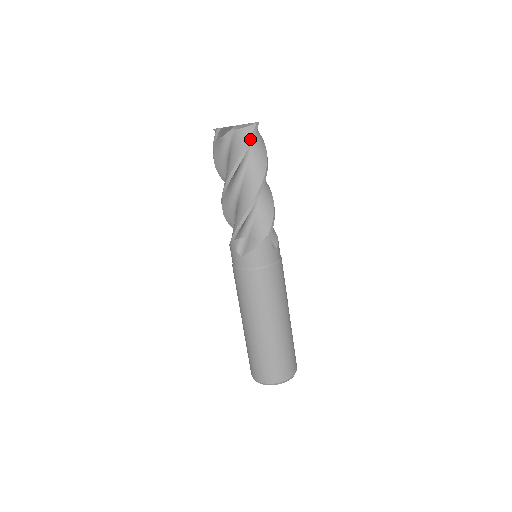
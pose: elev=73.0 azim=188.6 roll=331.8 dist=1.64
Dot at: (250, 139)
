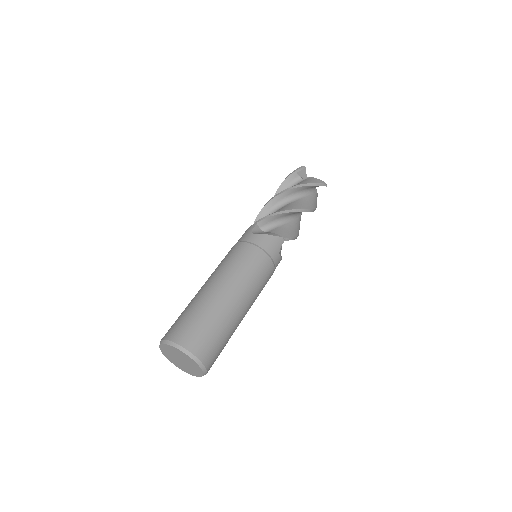
Dot at: (318, 183)
